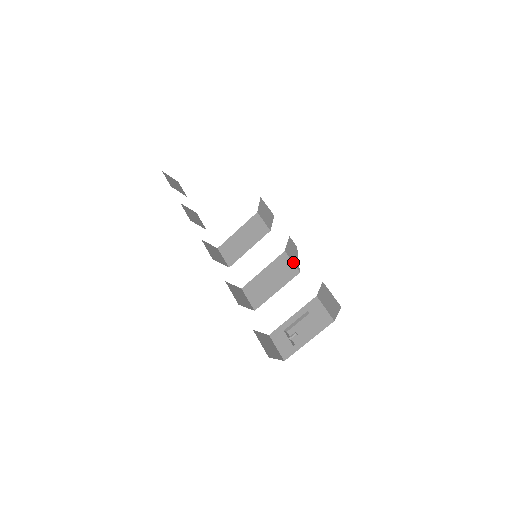
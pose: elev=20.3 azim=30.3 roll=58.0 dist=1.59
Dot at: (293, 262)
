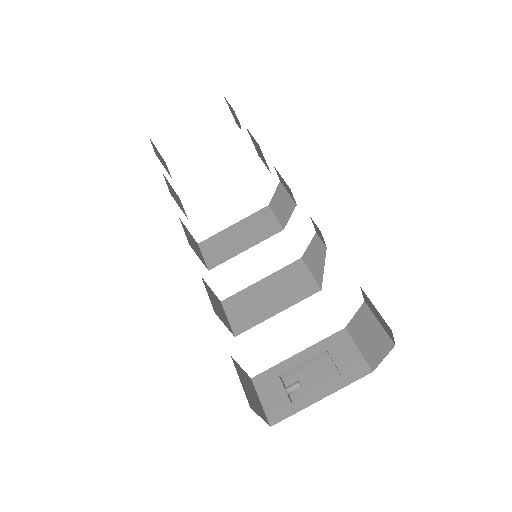
Dot at: (312, 274)
